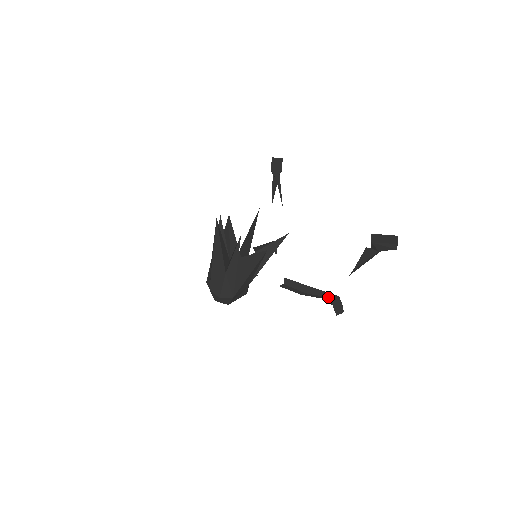
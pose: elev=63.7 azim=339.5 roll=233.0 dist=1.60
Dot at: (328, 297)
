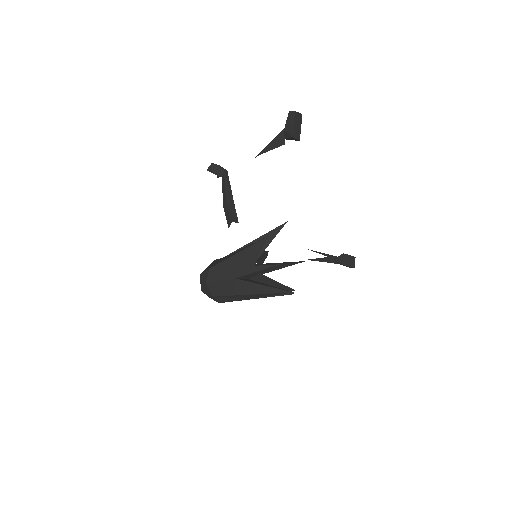
Dot at: occluded
